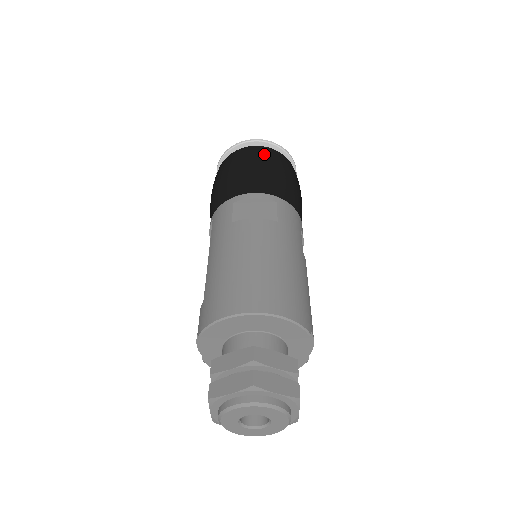
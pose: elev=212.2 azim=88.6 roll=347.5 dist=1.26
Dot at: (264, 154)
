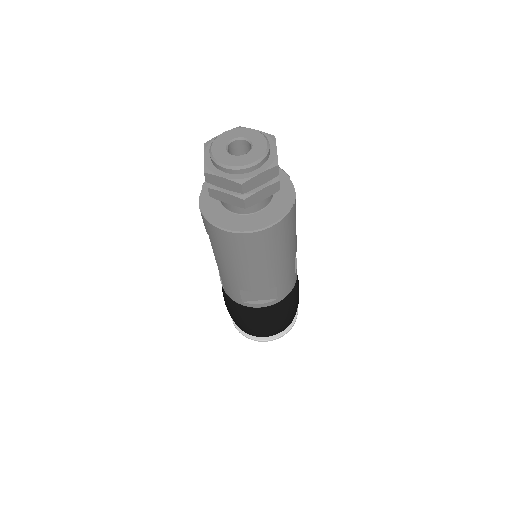
Dot at: occluded
